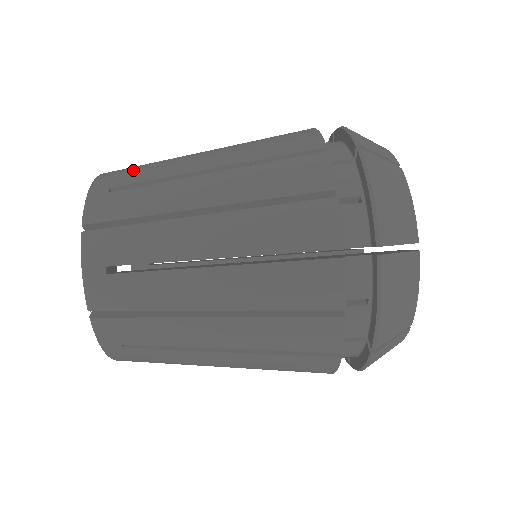
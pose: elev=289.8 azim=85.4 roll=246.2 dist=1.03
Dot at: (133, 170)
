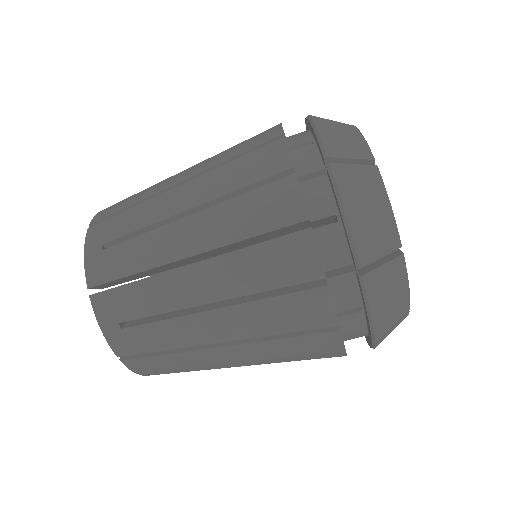
Dot at: (118, 216)
